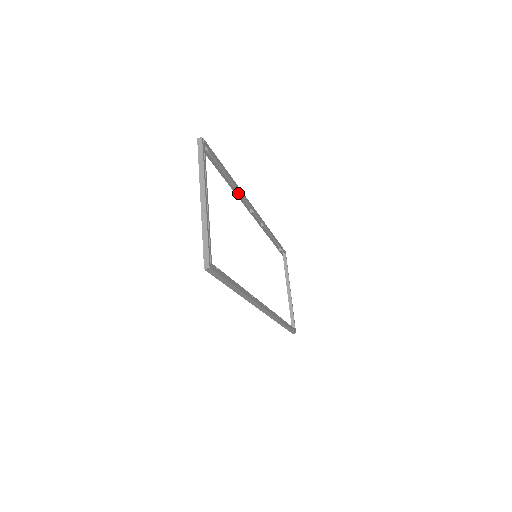
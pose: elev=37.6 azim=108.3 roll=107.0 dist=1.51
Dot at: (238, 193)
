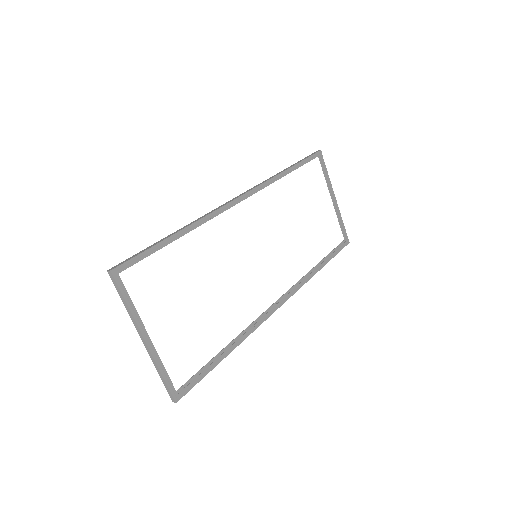
Dot at: (205, 215)
